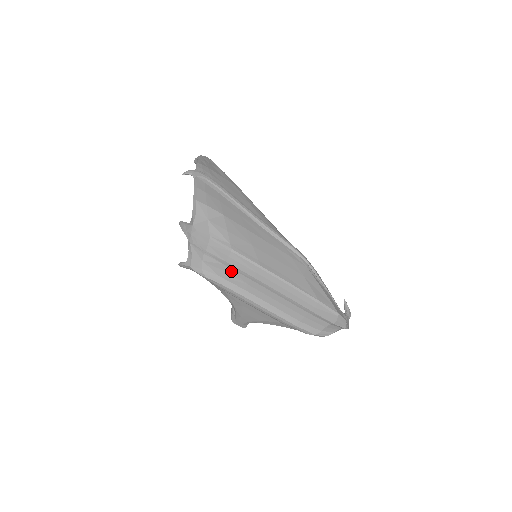
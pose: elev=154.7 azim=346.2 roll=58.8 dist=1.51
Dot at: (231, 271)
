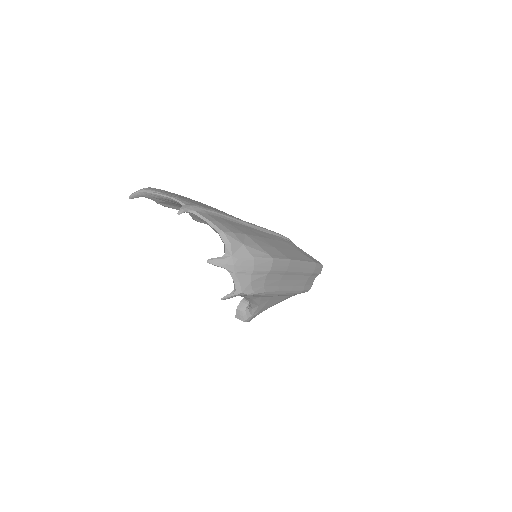
Dot at: (271, 277)
